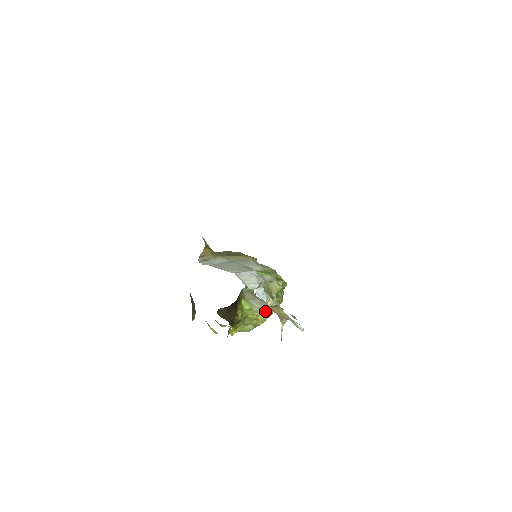
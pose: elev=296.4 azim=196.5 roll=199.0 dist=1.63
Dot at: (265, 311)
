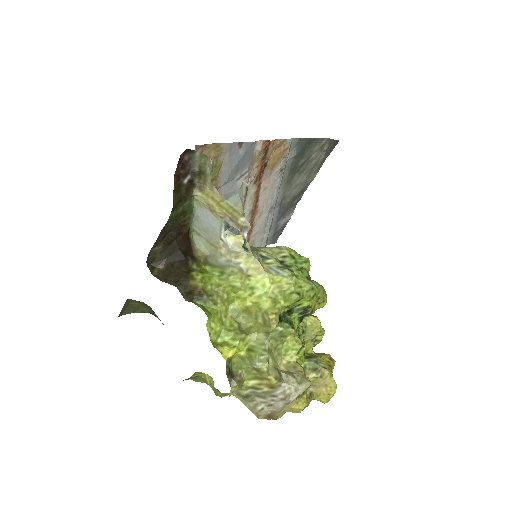
Dot at: (257, 279)
